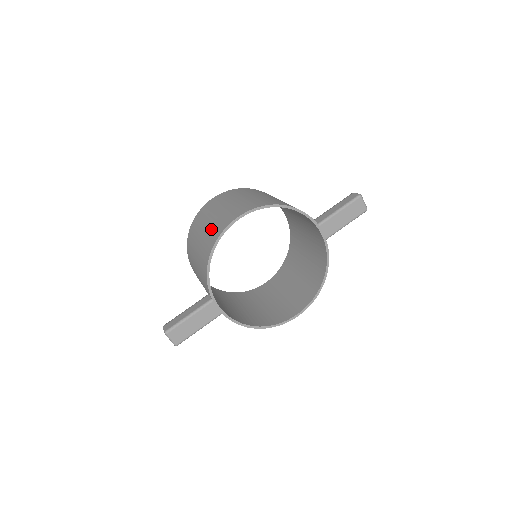
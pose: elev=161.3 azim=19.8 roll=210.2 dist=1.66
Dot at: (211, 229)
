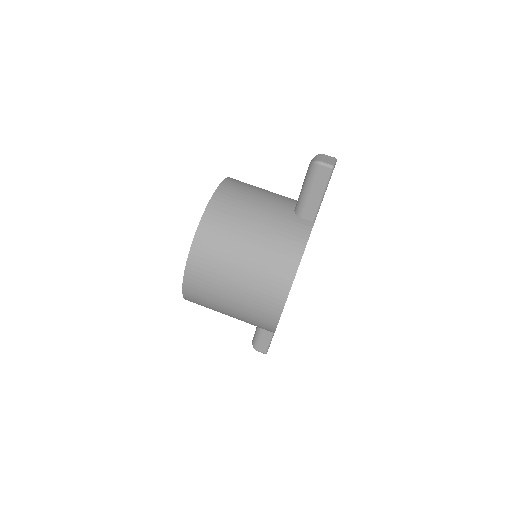
Dot at: (248, 319)
